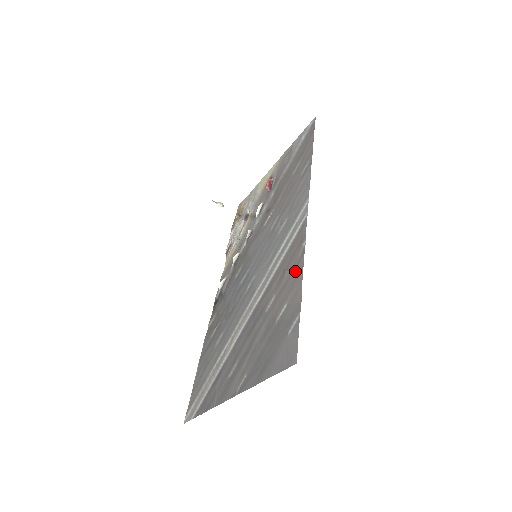
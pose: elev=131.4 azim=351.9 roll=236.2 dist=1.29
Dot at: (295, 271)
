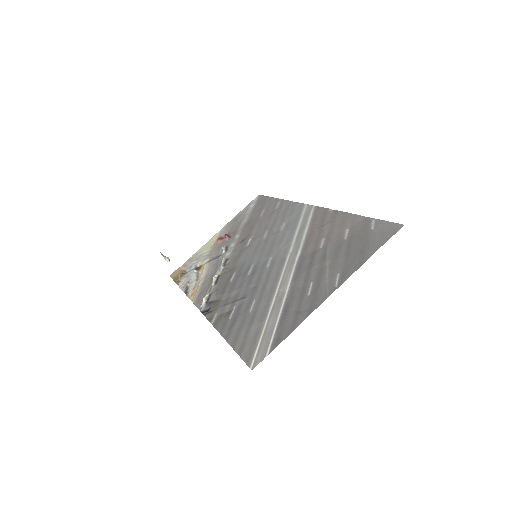
Dot at: (337, 218)
